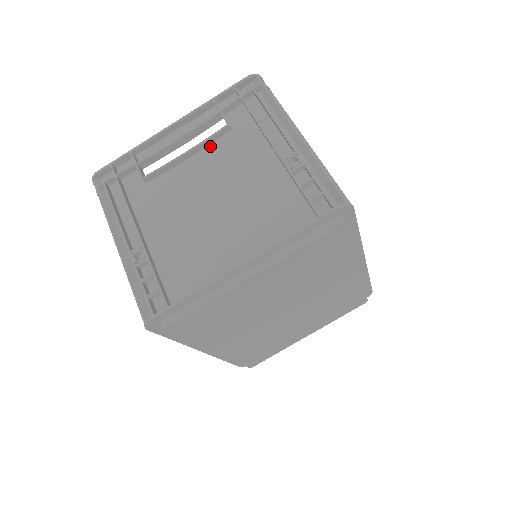
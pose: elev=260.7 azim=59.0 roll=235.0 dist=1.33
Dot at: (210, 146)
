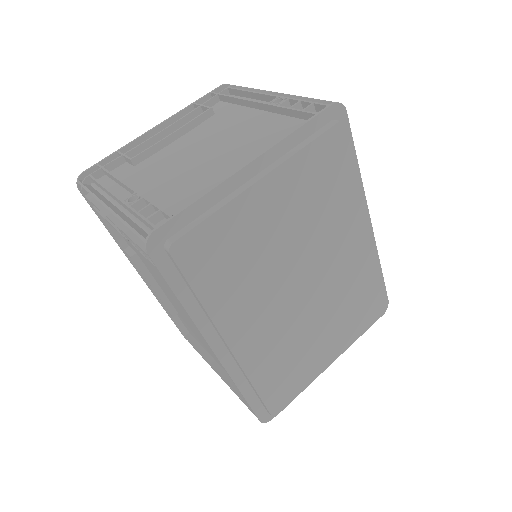
Dot at: (196, 128)
